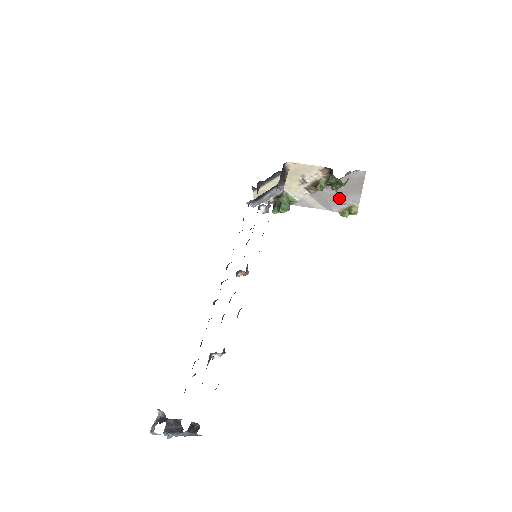
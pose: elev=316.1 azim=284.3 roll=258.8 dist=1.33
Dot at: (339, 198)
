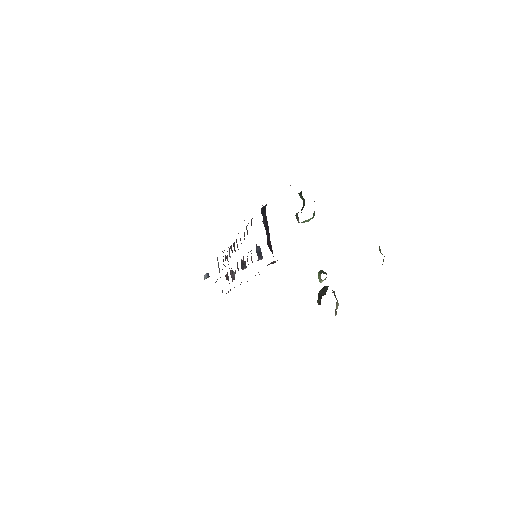
Dot at: occluded
